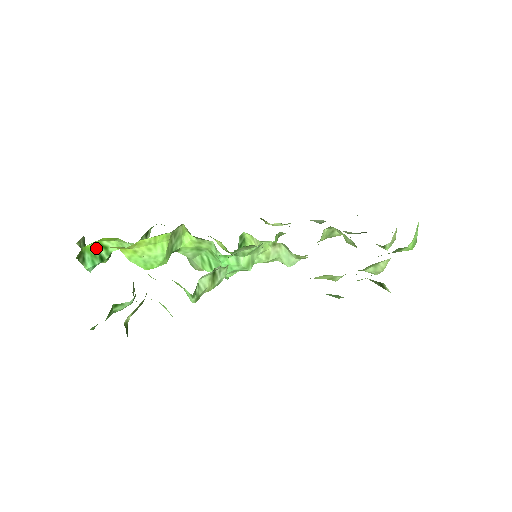
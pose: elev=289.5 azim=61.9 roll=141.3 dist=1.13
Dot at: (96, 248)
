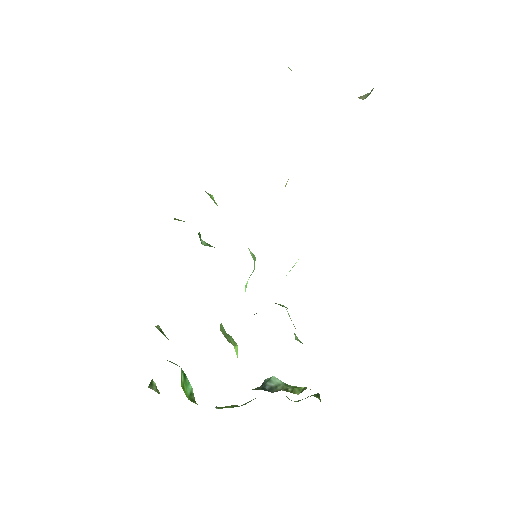
Dot at: (183, 385)
